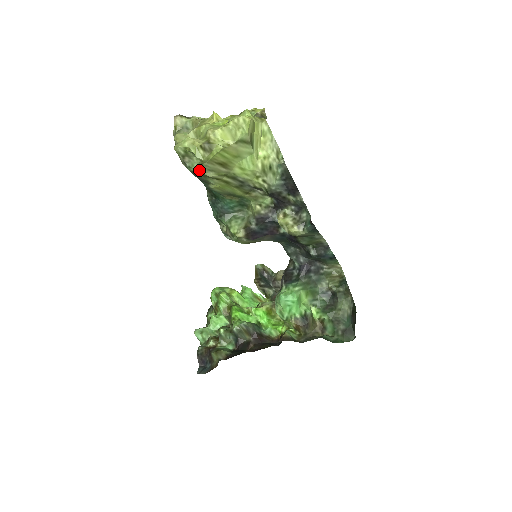
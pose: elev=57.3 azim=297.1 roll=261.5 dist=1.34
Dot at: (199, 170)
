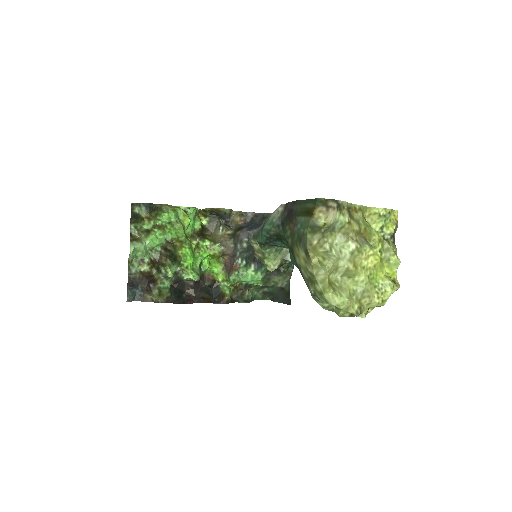
Dot at: (324, 308)
